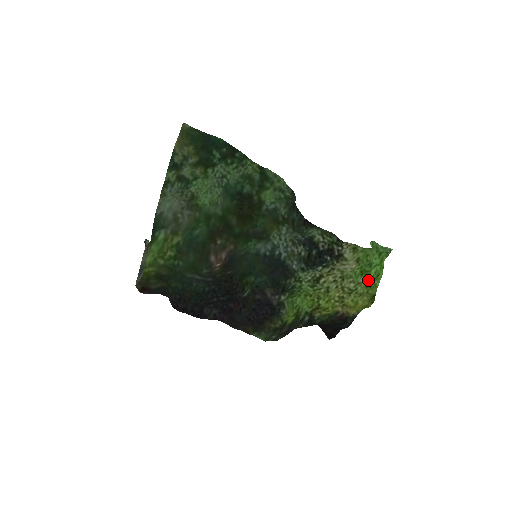
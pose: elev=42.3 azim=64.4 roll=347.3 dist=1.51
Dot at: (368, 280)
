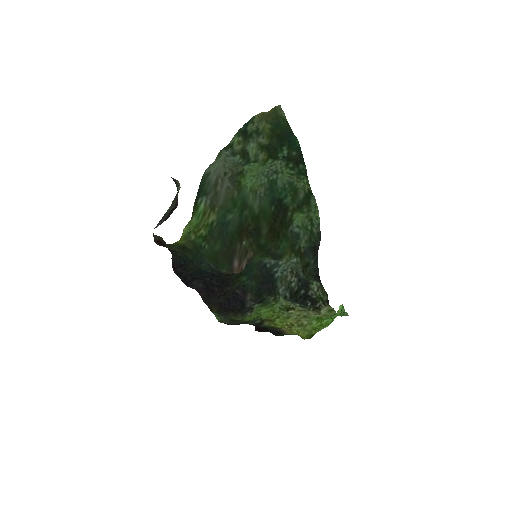
Dot at: (318, 325)
